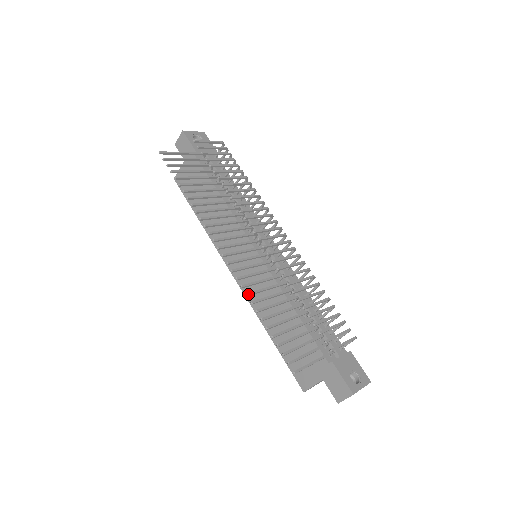
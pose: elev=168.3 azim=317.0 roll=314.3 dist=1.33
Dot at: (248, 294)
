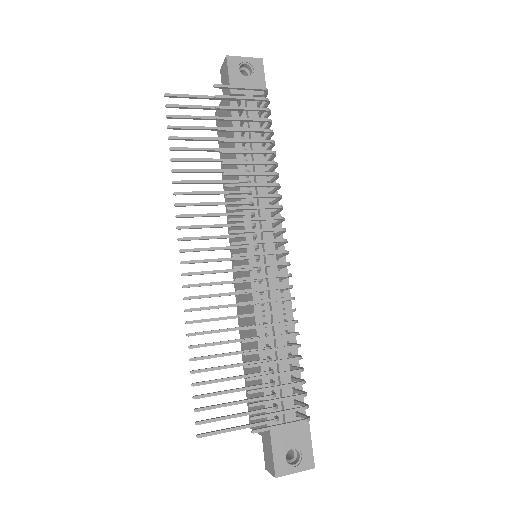
Dot at: (189, 322)
